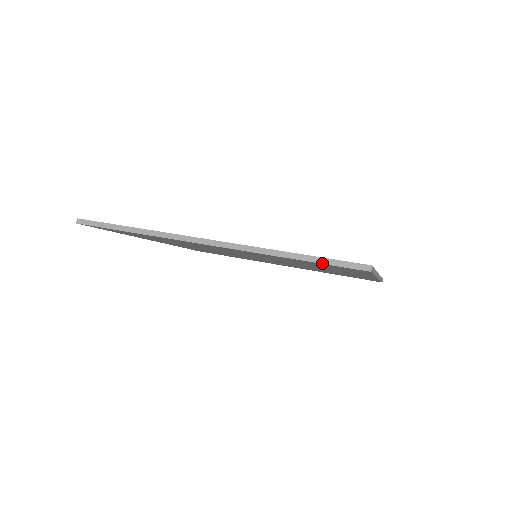
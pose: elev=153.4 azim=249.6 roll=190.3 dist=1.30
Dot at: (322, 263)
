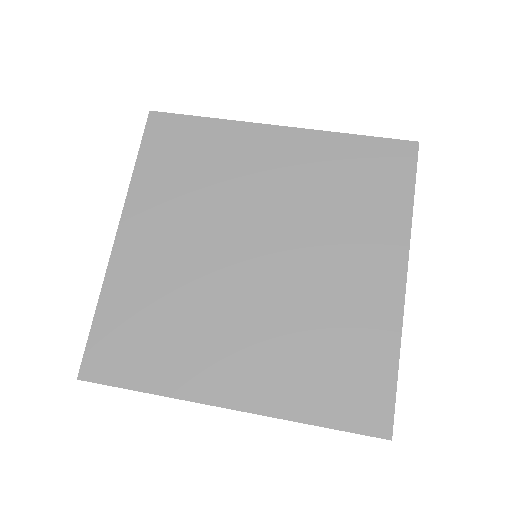
Dot at: (345, 431)
